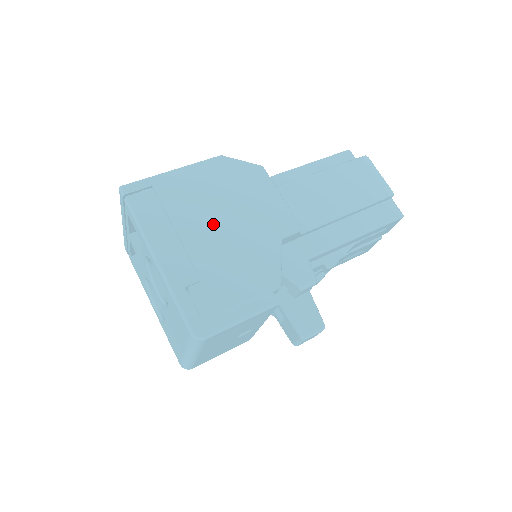
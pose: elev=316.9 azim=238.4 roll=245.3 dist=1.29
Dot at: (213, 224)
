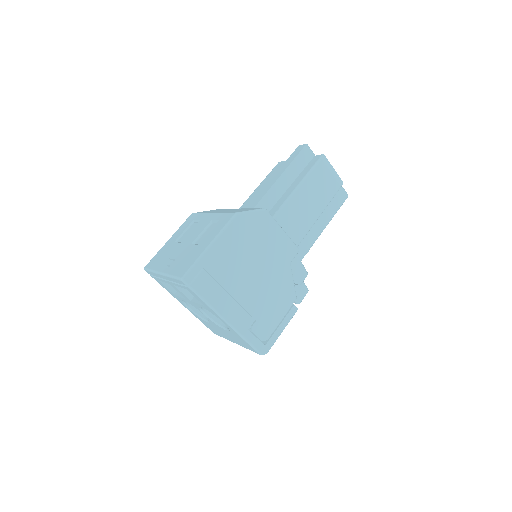
Dot at: (250, 276)
